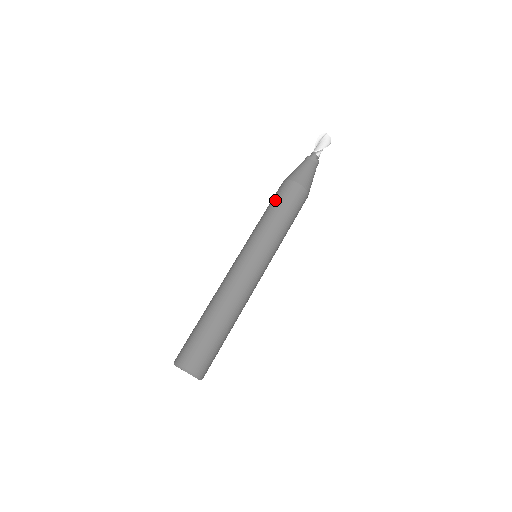
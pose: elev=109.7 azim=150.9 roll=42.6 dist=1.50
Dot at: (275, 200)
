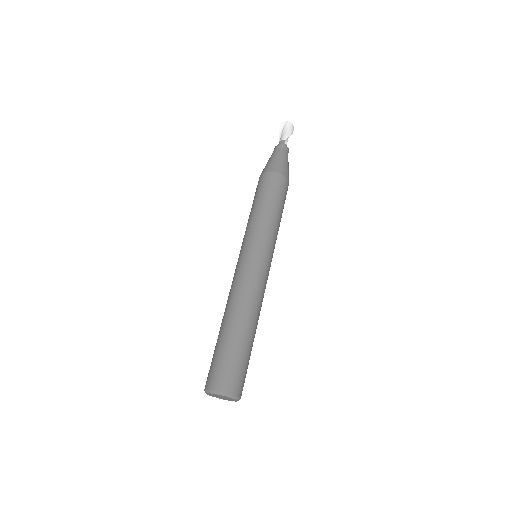
Dot at: (261, 194)
